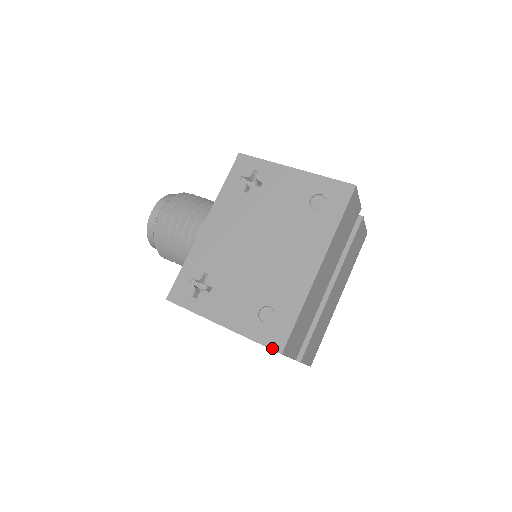
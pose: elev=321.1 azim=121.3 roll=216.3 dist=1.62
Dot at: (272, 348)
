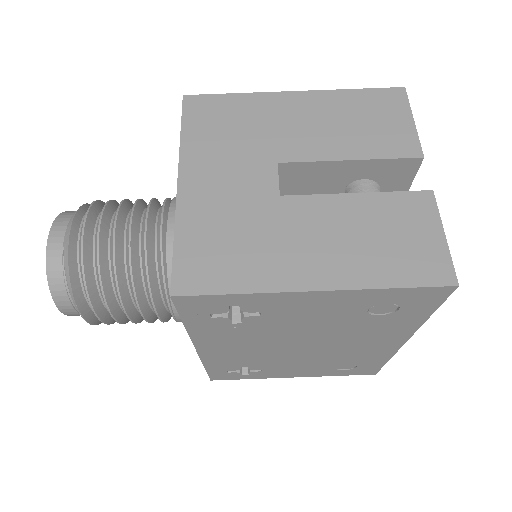
Dot at: occluded
